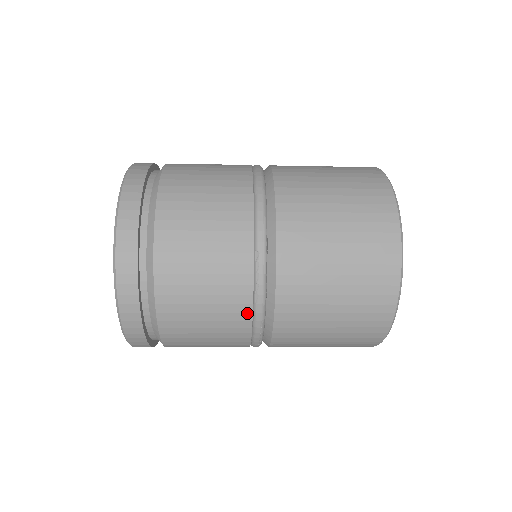
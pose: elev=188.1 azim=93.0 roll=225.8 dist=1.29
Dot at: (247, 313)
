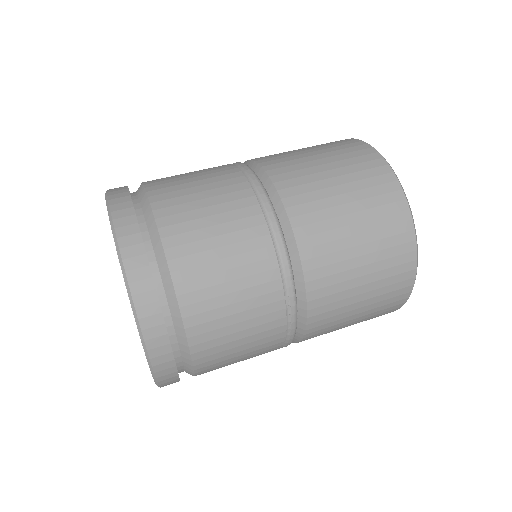
Dot at: (279, 343)
